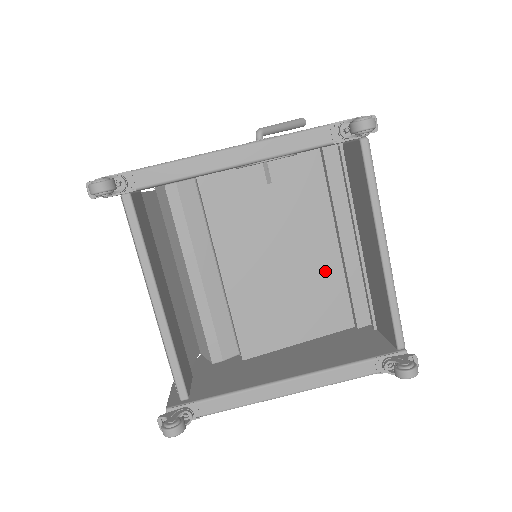
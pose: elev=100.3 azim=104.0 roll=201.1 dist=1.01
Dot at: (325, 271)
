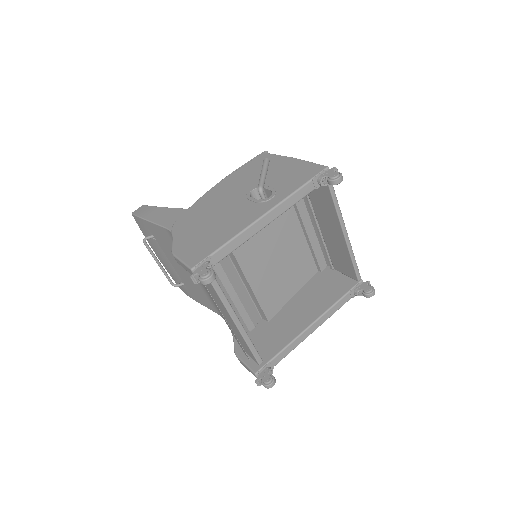
Dot at: (298, 248)
